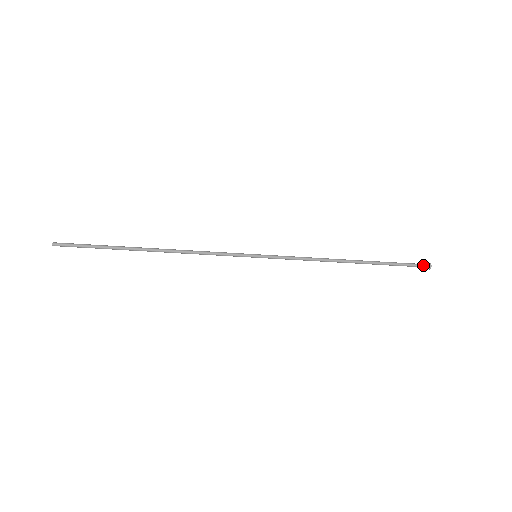
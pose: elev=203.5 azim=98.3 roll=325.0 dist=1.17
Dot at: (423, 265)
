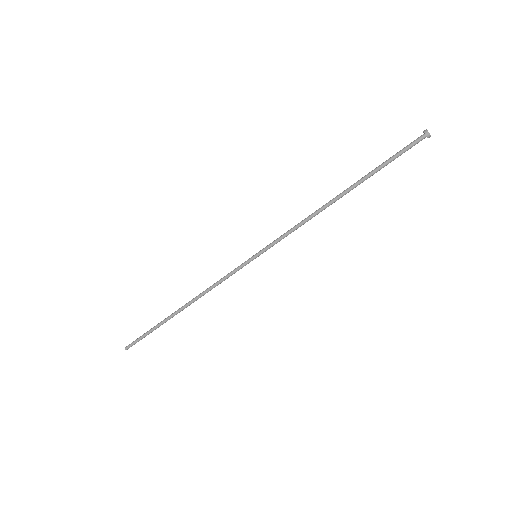
Dot at: (418, 138)
